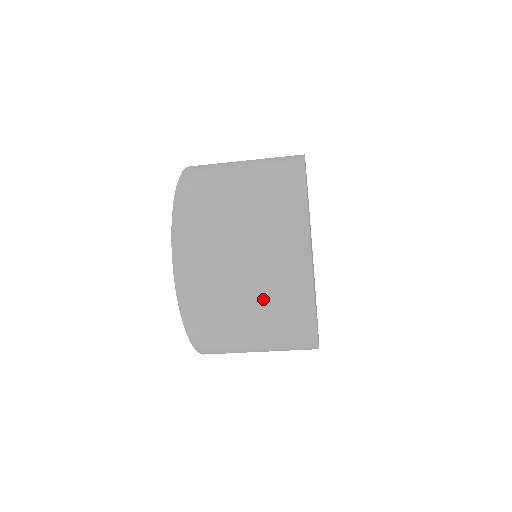
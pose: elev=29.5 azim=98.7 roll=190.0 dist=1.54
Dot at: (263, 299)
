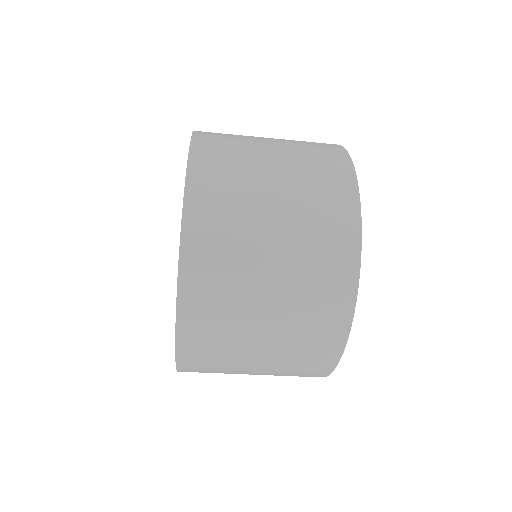
Dot at: (274, 373)
